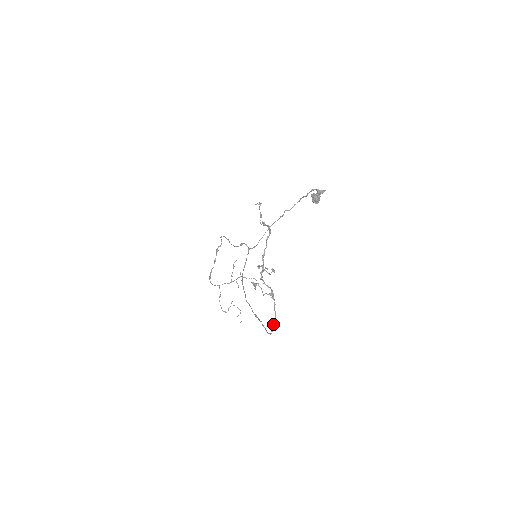
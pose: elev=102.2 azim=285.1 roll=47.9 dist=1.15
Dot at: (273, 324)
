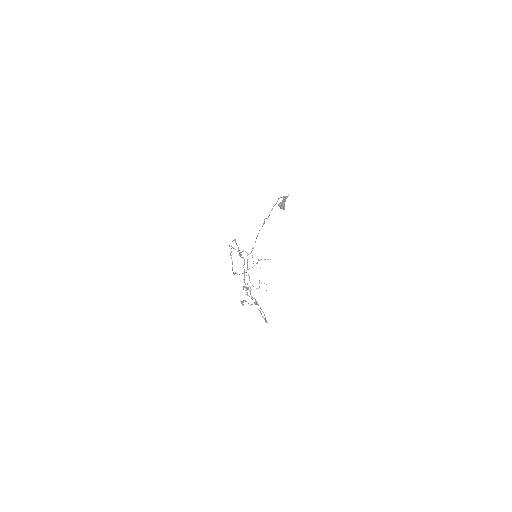
Dot at: (265, 318)
